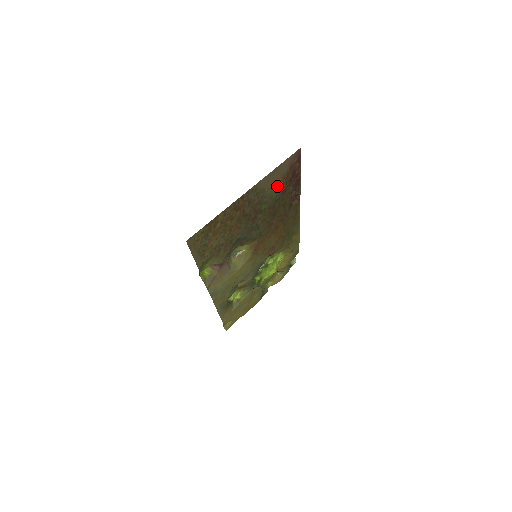
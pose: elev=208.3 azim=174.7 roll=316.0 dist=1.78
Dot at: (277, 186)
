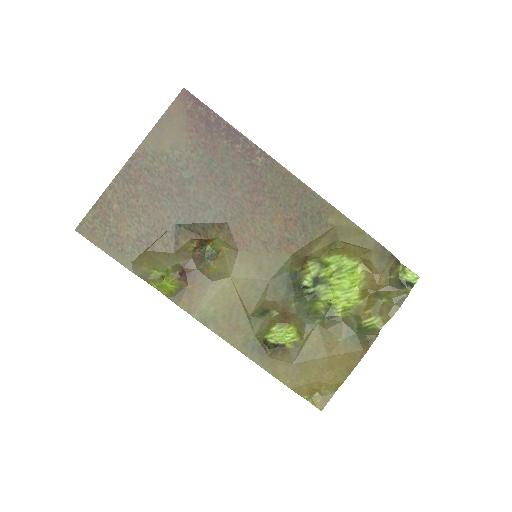
Dot at: (188, 143)
